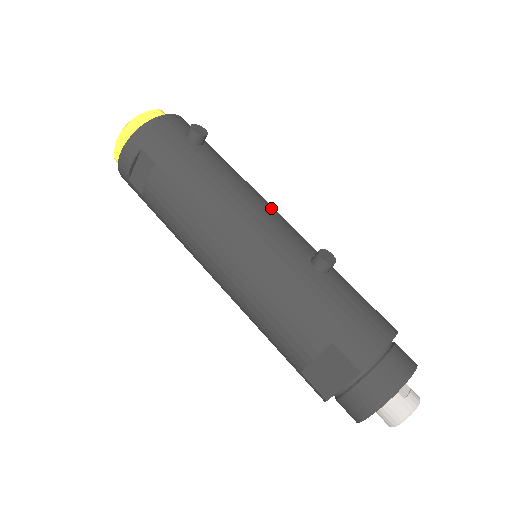
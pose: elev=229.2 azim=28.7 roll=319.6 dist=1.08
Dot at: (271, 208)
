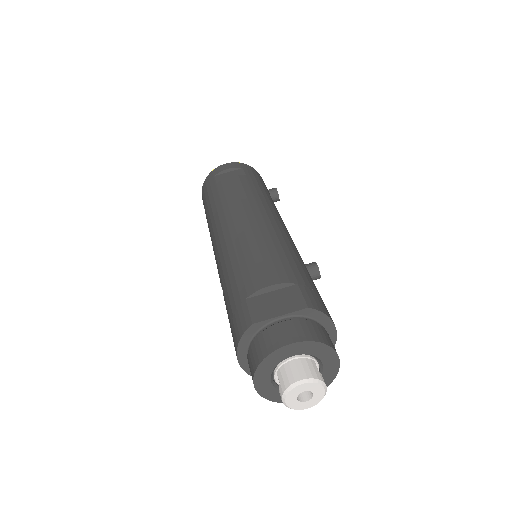
Dot at: occluded
